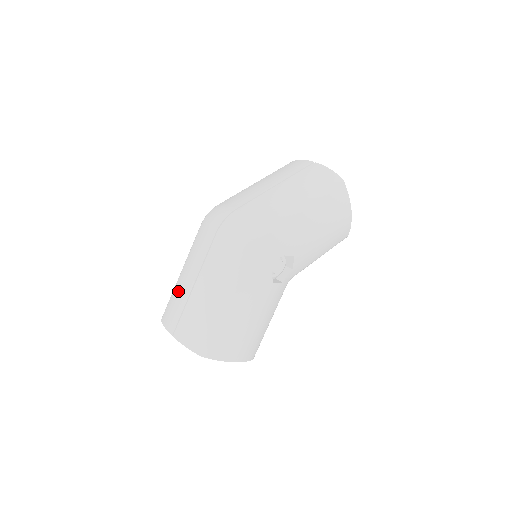
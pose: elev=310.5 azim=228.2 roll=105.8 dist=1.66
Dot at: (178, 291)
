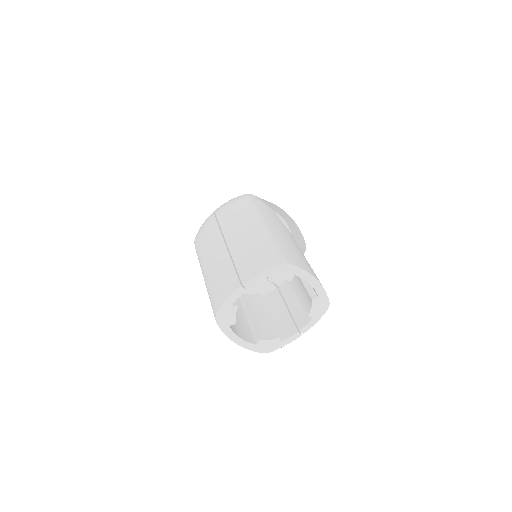
Dot at: (215, 273)
